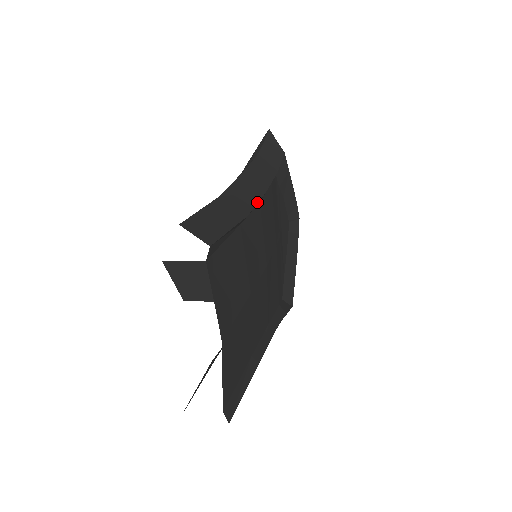
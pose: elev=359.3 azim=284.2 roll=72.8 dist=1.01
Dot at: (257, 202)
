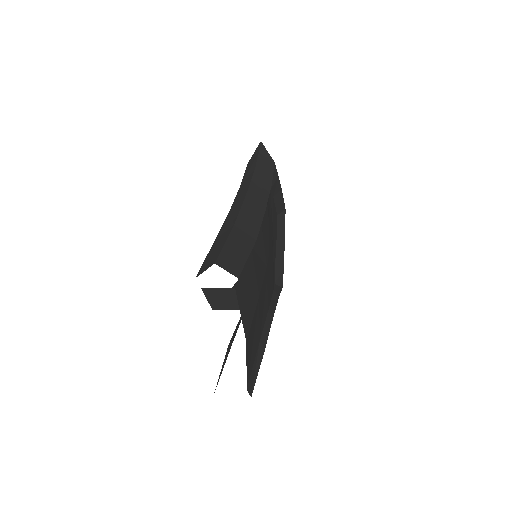
Dot at: (261, 223)
